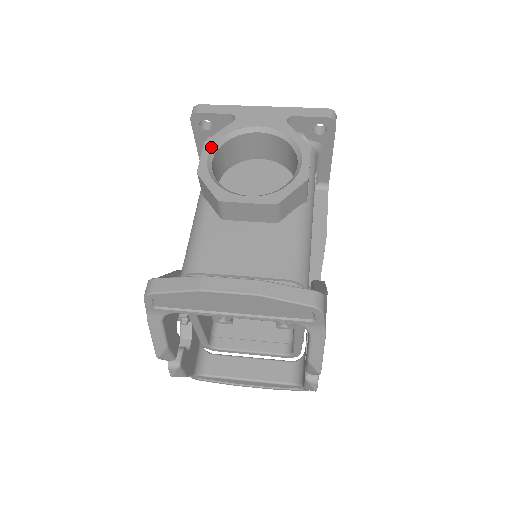
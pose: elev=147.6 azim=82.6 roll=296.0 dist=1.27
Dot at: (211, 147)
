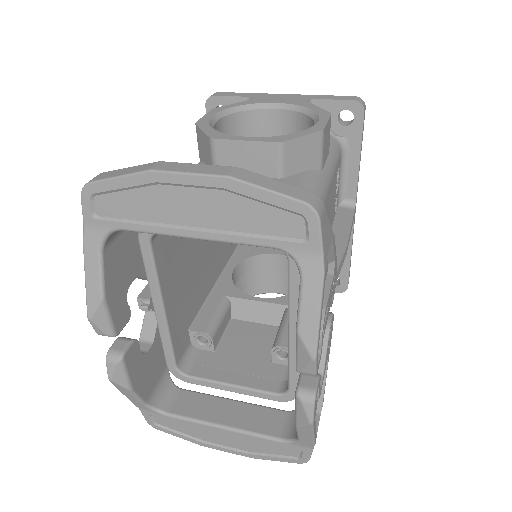
Dot at: (218, 111)
